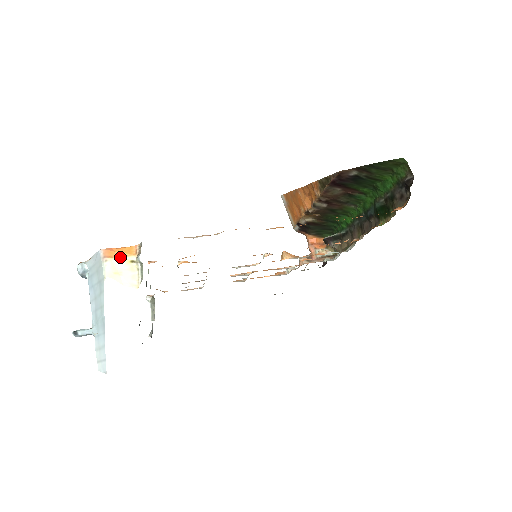
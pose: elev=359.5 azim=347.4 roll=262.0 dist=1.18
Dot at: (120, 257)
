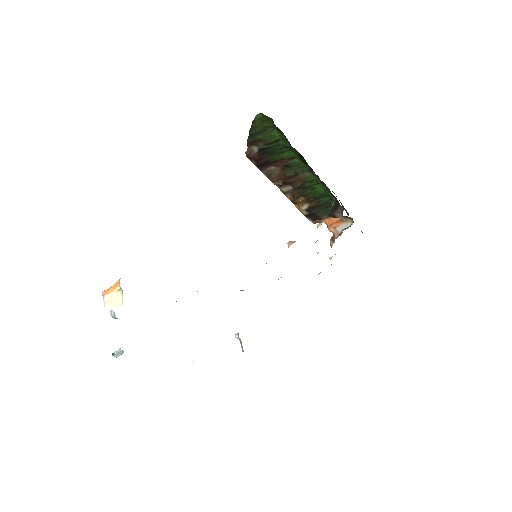
Dot at: (112, 291)
